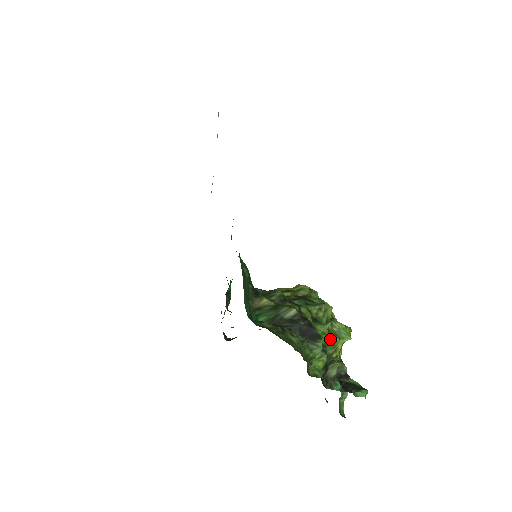
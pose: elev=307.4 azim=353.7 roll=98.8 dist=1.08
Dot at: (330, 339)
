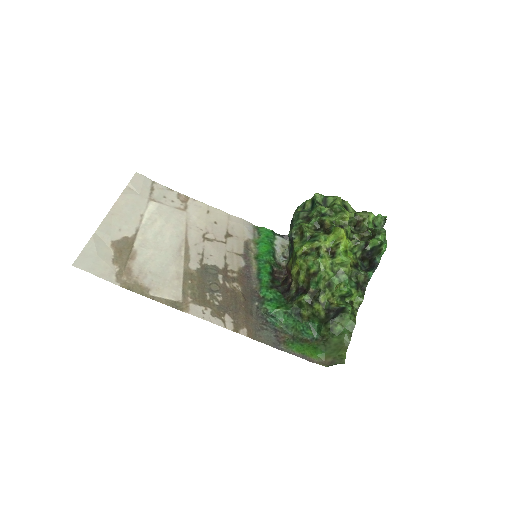
Dot at: (345, 282)
